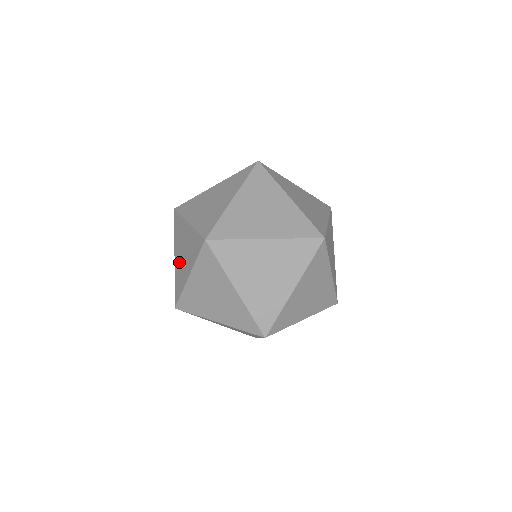
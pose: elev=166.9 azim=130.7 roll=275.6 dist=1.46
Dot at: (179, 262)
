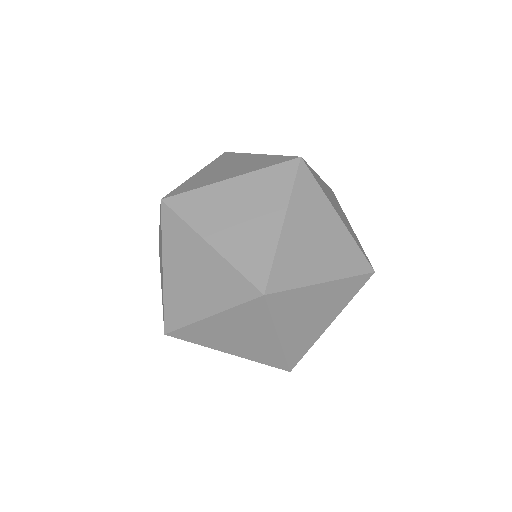
Dot at: (210, 173)
